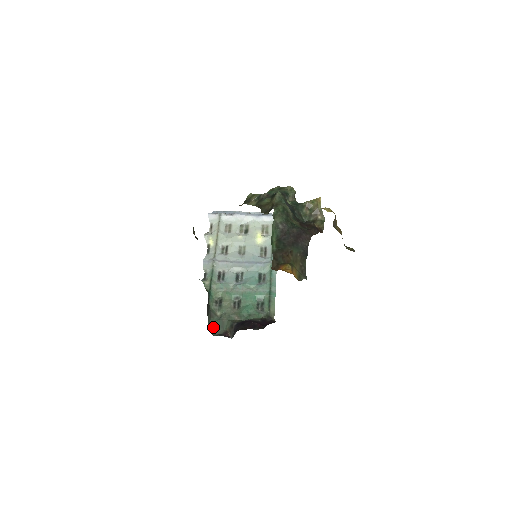
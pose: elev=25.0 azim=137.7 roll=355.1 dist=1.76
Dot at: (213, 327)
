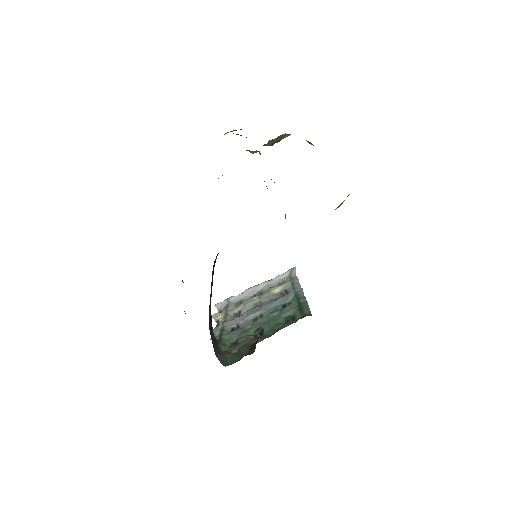
Dot at: (226, 361)
